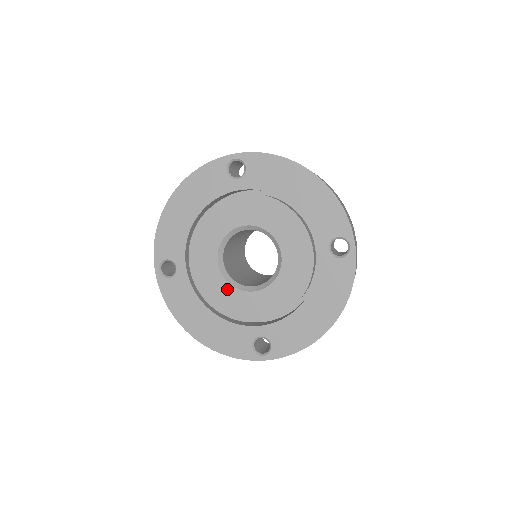
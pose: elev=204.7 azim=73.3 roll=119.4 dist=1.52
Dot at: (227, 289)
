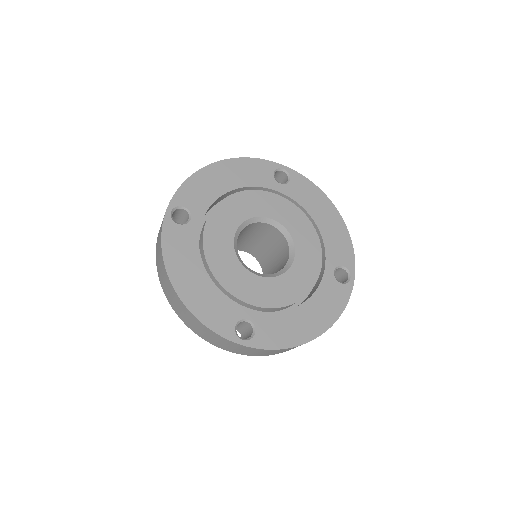
Dot at: (233, 261)
